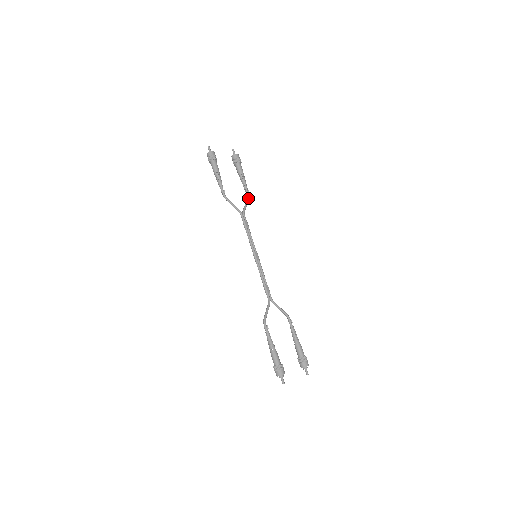
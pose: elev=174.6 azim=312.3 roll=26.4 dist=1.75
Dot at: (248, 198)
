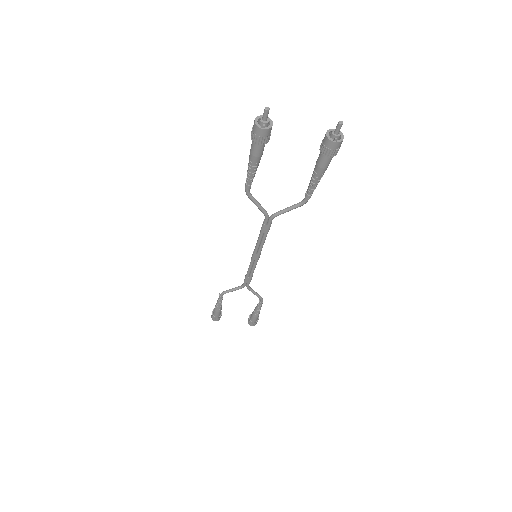
Dot at: (260, 297)
